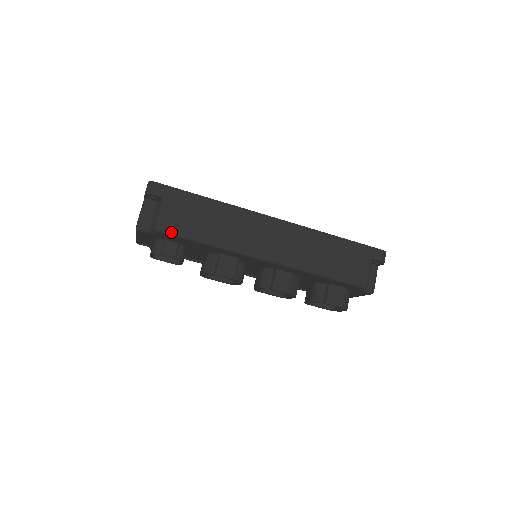
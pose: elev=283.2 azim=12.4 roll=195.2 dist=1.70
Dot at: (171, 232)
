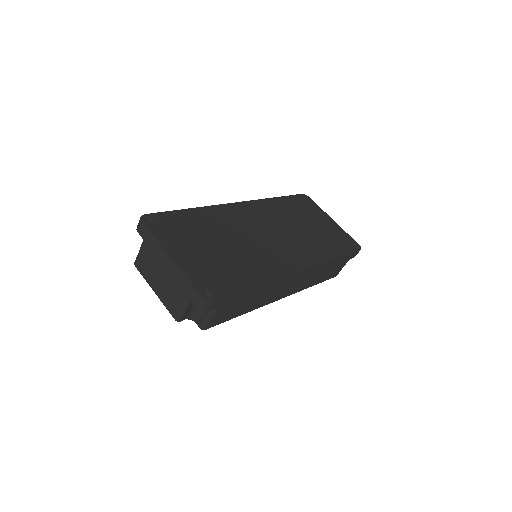
Dot at: occluded
